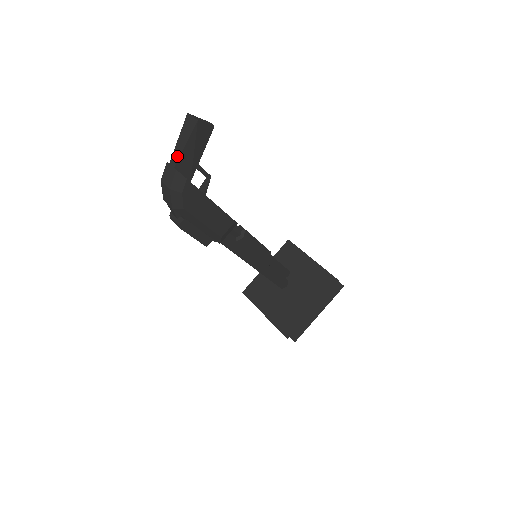
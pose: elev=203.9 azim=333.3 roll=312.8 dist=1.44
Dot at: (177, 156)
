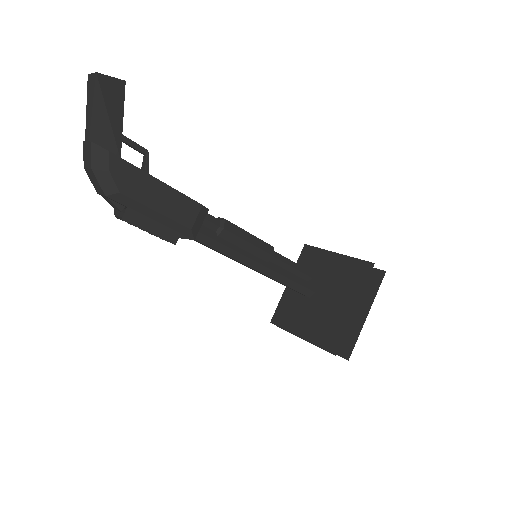
Dot at: (89, 127)
